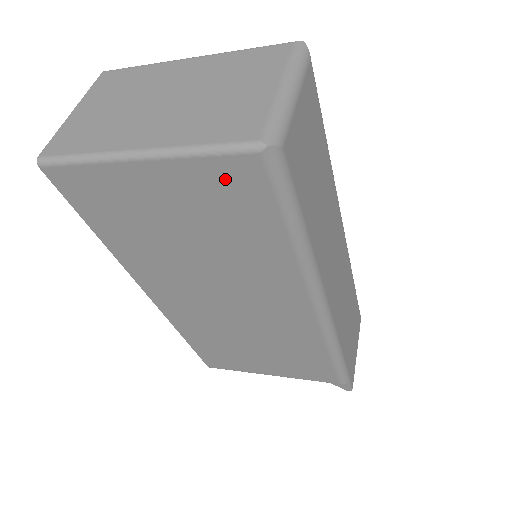
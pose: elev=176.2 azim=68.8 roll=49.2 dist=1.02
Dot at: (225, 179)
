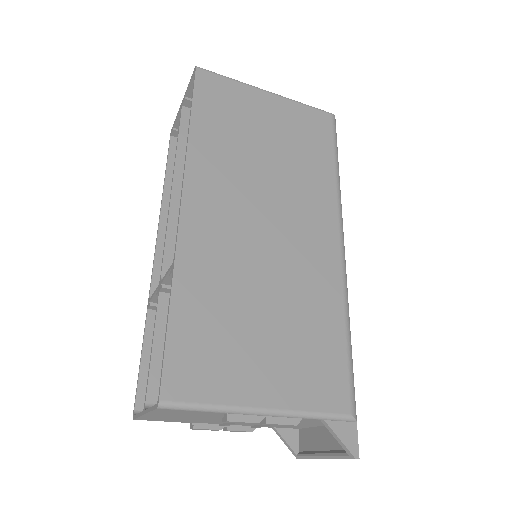
Dot at: (311, 119)
